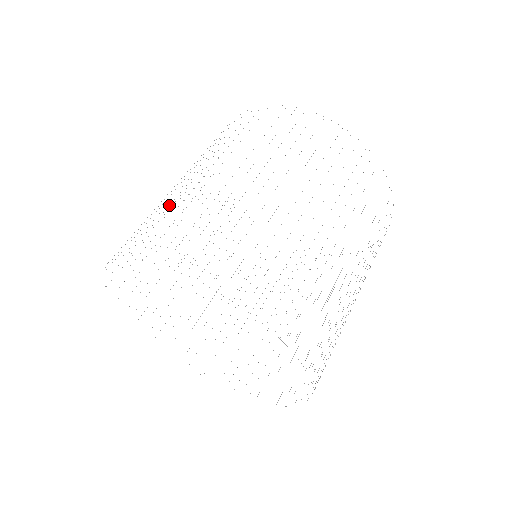
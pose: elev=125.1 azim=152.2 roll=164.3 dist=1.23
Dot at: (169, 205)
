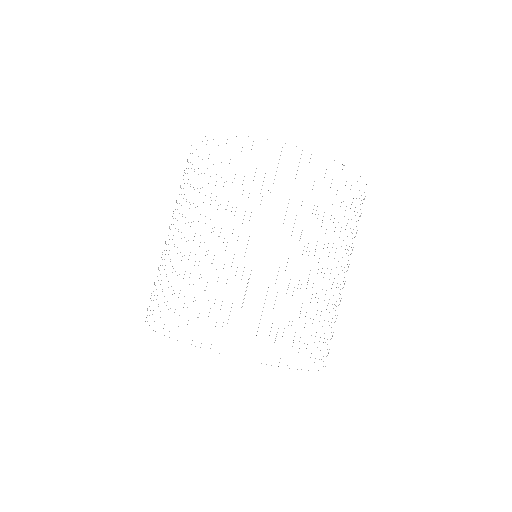
Dot at: occluded
